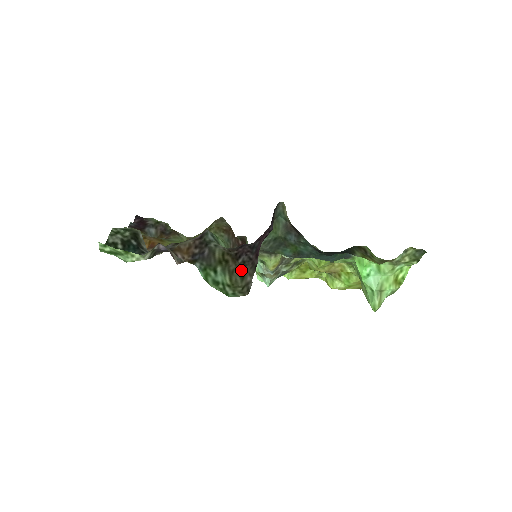
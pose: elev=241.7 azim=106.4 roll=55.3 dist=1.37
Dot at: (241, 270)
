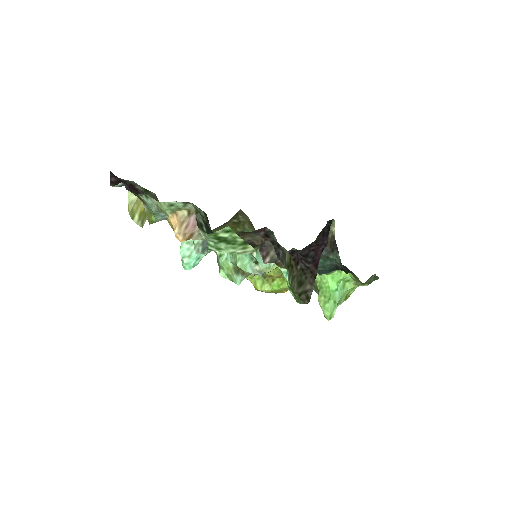
Dot at: (300, 277)
